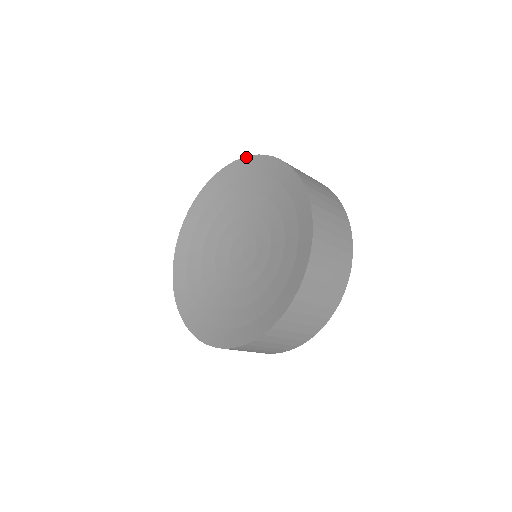
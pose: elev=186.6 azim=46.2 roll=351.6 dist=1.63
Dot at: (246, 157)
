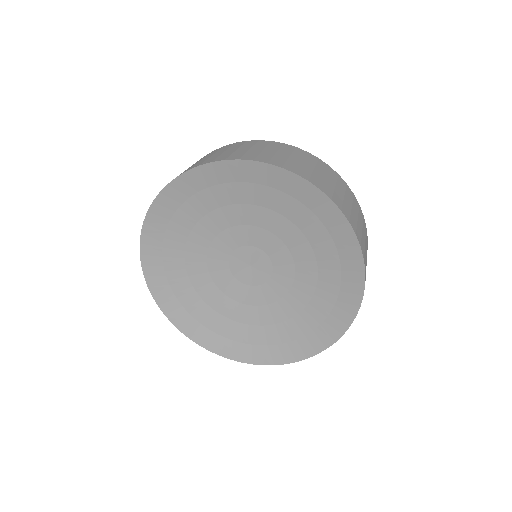
Dot at: (244, 161)
